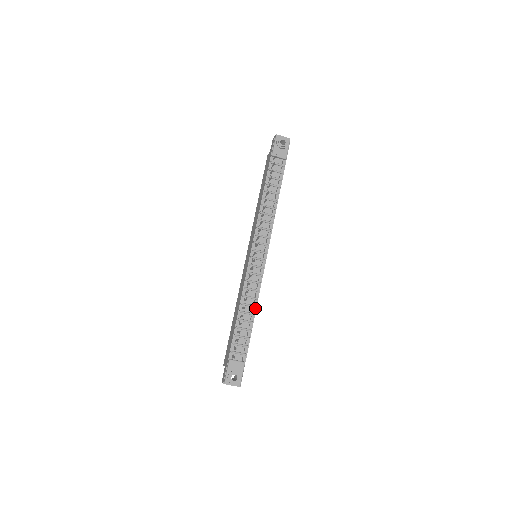
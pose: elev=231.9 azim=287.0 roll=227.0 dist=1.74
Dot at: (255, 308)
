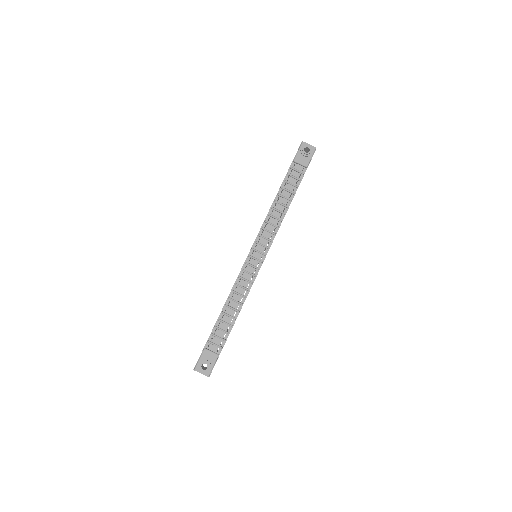
Dot at: (241, 305)
